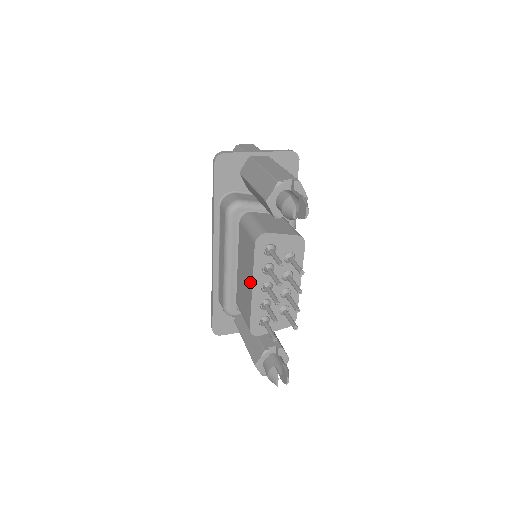
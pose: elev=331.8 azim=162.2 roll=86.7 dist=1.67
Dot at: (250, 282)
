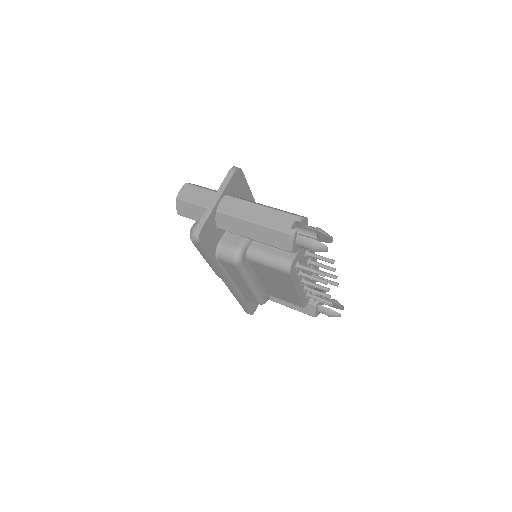
Dot at: (291, 290)
